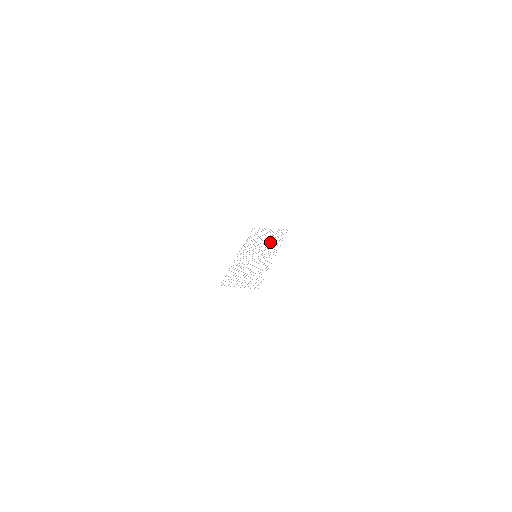
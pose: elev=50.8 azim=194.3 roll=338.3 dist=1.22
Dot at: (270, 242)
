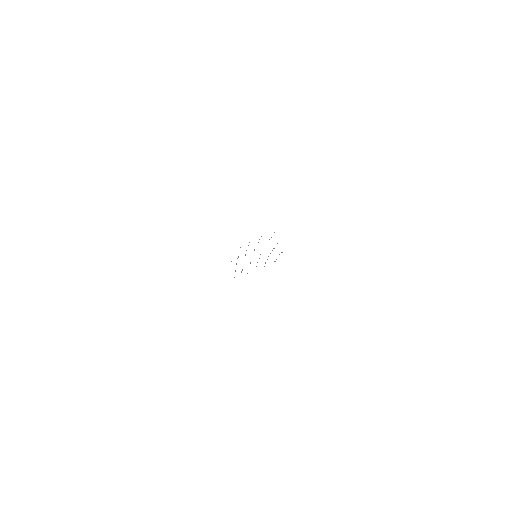
Dot at: occluded
